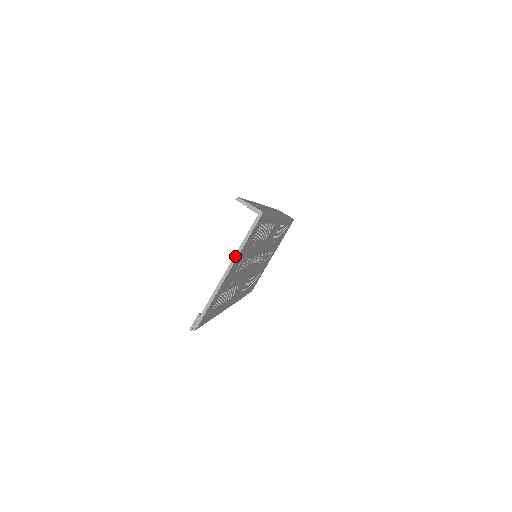
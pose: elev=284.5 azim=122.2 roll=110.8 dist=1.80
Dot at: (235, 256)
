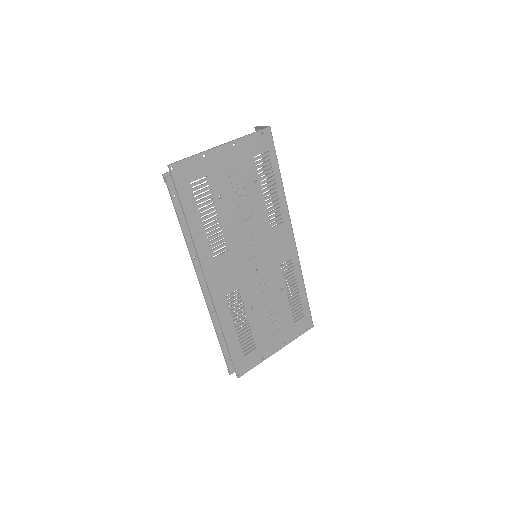
Dot at: (234, 140)
